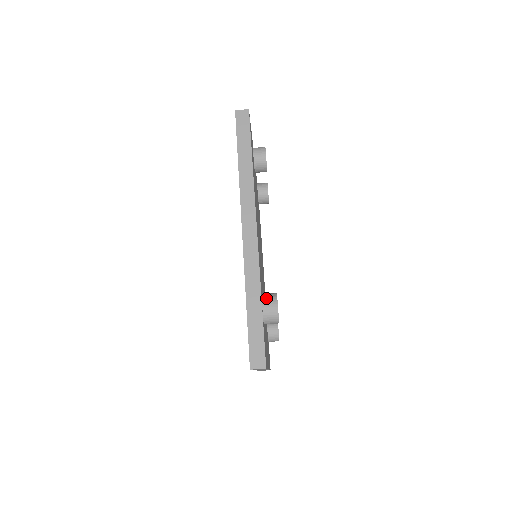
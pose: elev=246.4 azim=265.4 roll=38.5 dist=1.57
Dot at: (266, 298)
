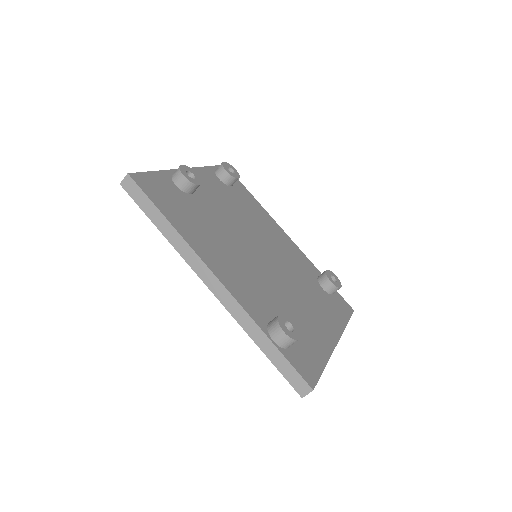
Dot at: (271, 331)
